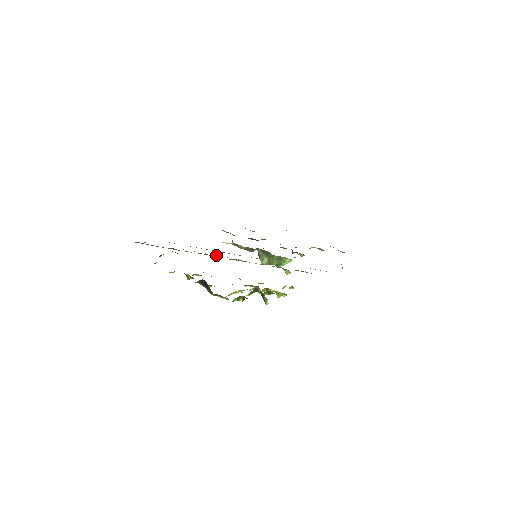
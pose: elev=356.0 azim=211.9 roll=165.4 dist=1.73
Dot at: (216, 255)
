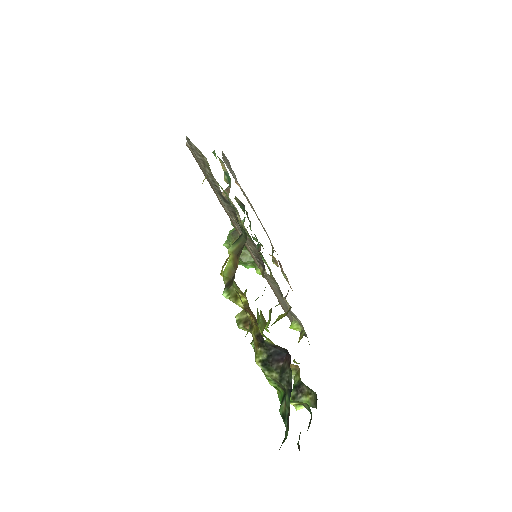
Dot at: (247, 244)
